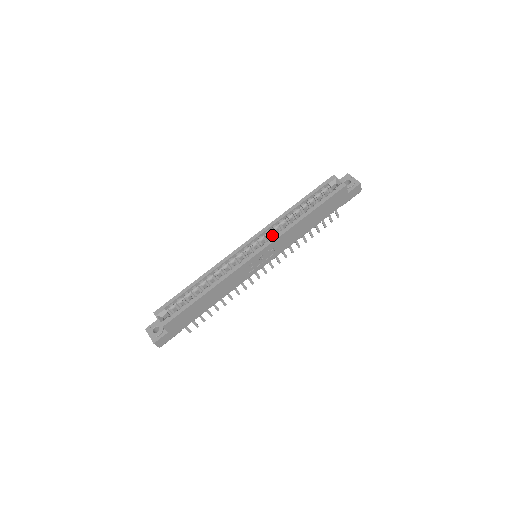
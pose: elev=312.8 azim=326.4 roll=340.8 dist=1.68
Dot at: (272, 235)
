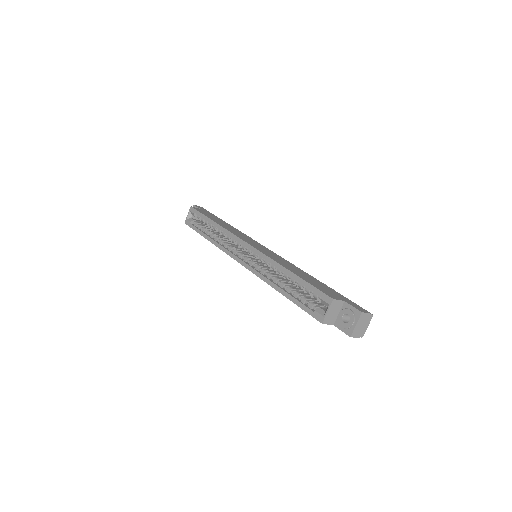
Dot at: occluded
